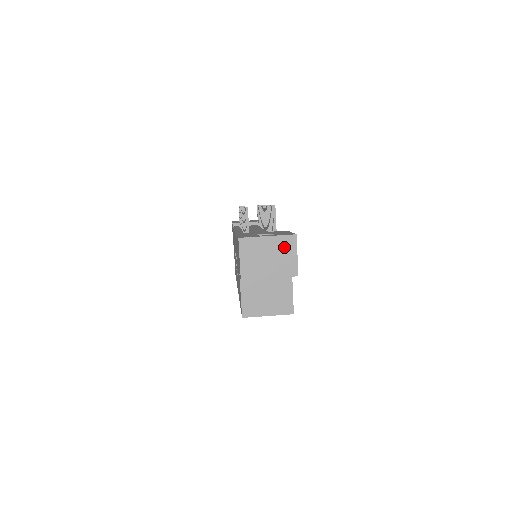
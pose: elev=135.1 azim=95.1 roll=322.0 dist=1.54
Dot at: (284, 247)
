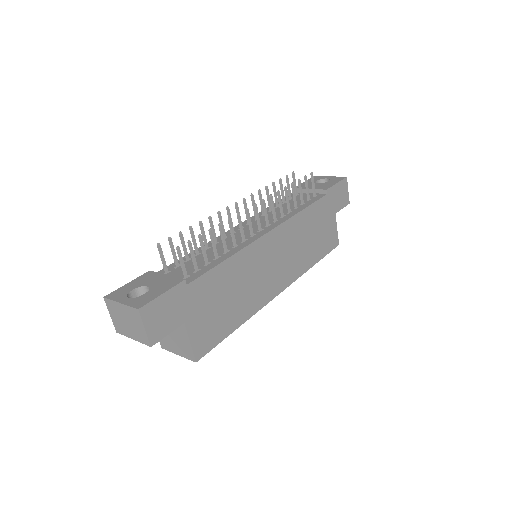
Dot at: (133, 317)
